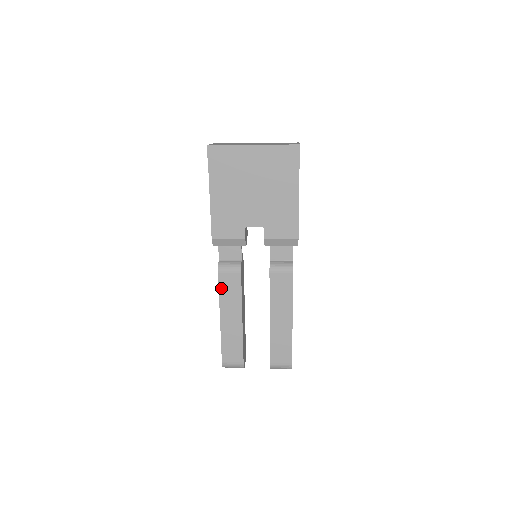
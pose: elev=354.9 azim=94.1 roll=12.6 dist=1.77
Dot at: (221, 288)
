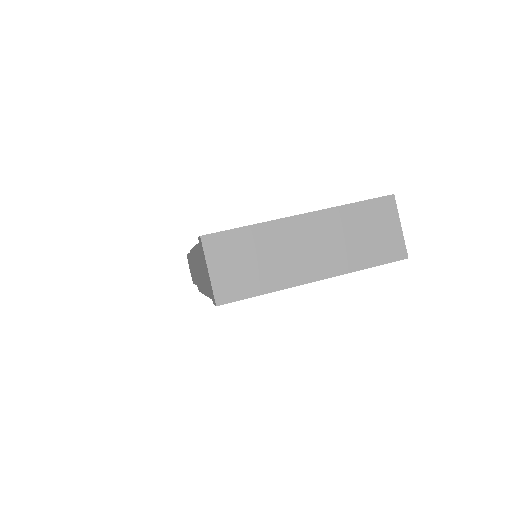
Dot at: occluded
